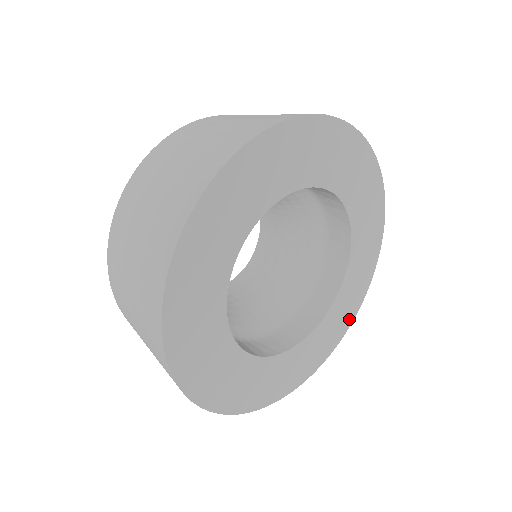
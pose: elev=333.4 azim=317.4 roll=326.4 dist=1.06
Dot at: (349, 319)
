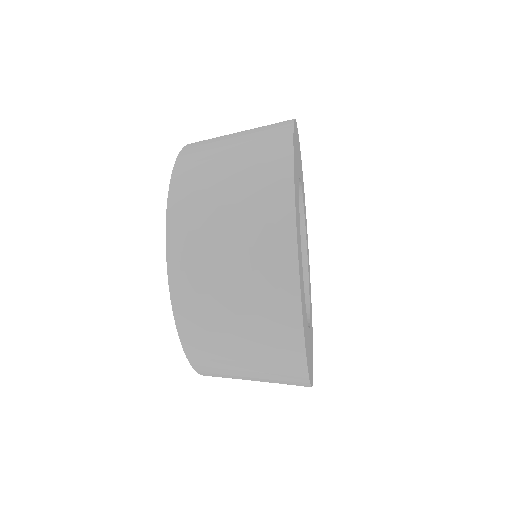
Dot at: (310, 287)
